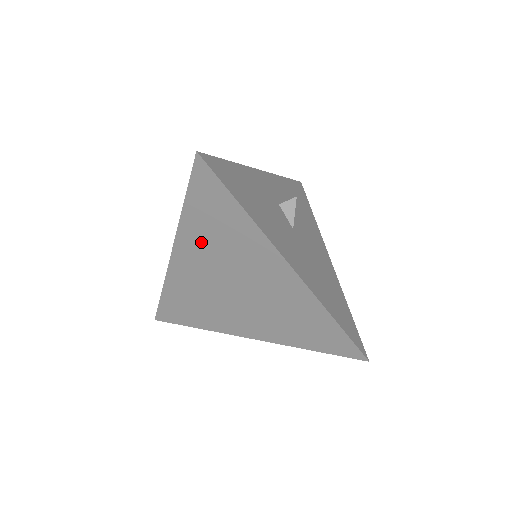
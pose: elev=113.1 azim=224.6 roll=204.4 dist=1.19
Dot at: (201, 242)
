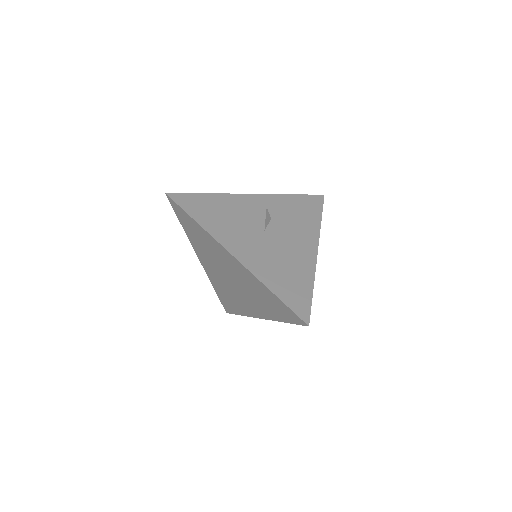
Dot at: (201, 249)
